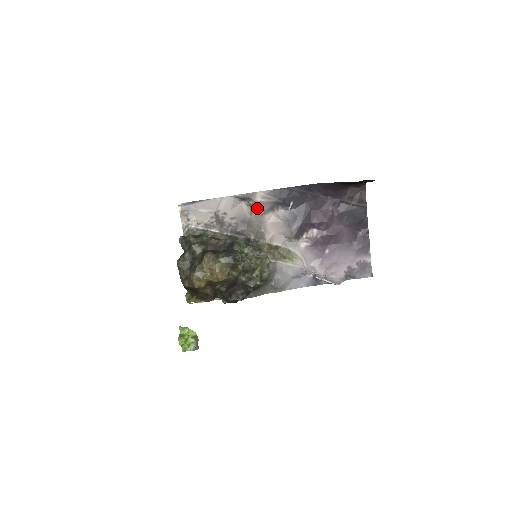
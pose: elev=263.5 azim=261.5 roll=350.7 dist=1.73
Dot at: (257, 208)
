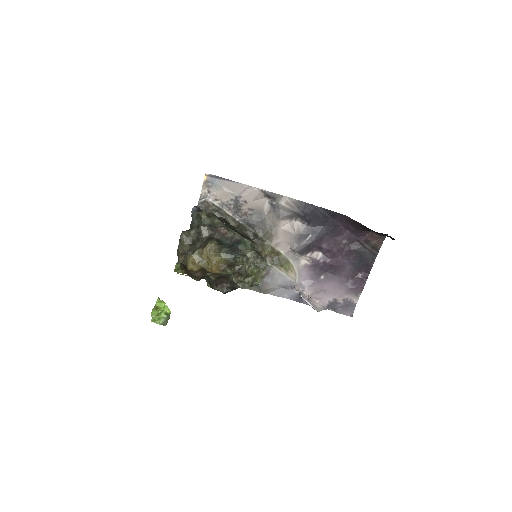
Dot at: (277, 210)
